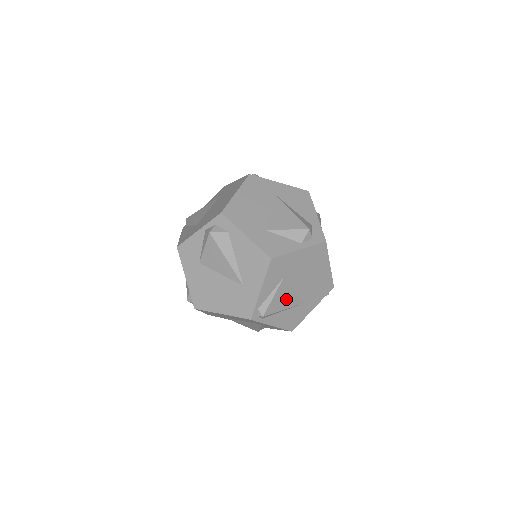
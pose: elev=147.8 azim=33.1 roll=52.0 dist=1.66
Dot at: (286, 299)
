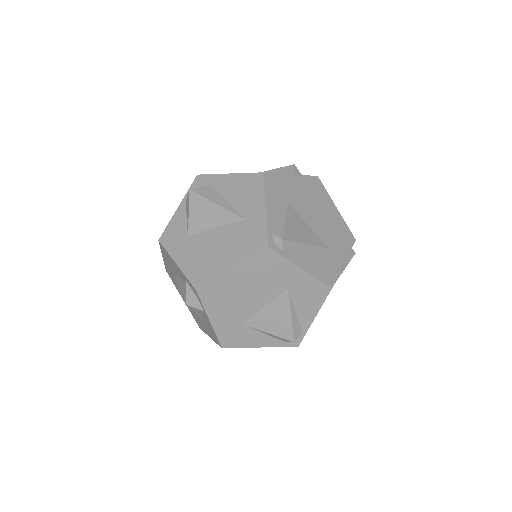
Dot at: (303, 232)
